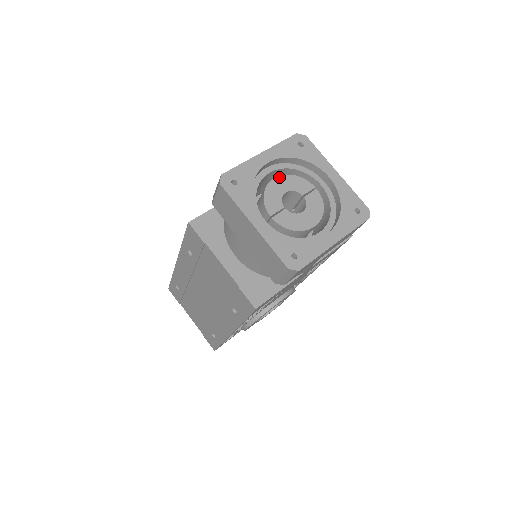
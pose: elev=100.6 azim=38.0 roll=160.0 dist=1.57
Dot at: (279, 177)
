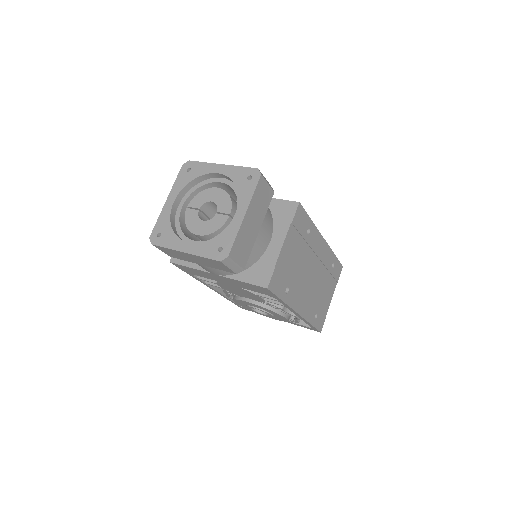
Dot at: (221, 189)
